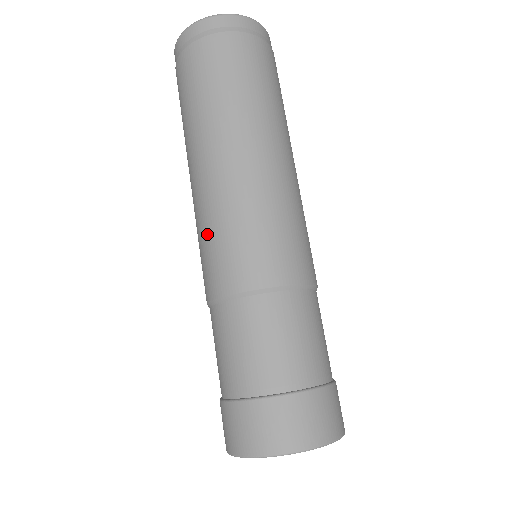
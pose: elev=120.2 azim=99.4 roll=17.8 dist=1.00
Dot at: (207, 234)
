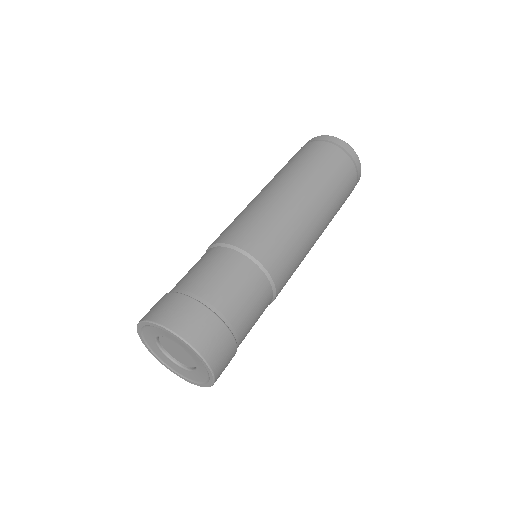
Dot at: (249, 214)
